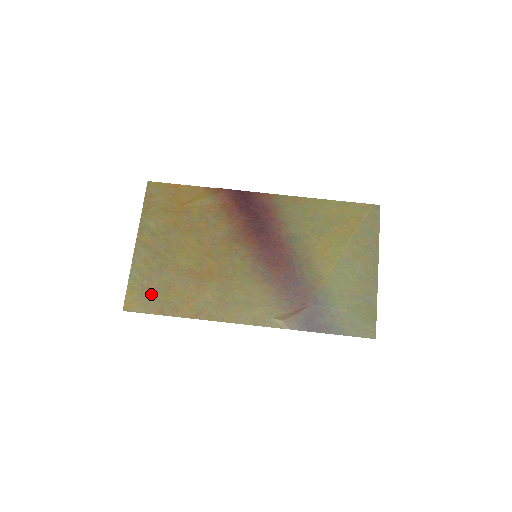
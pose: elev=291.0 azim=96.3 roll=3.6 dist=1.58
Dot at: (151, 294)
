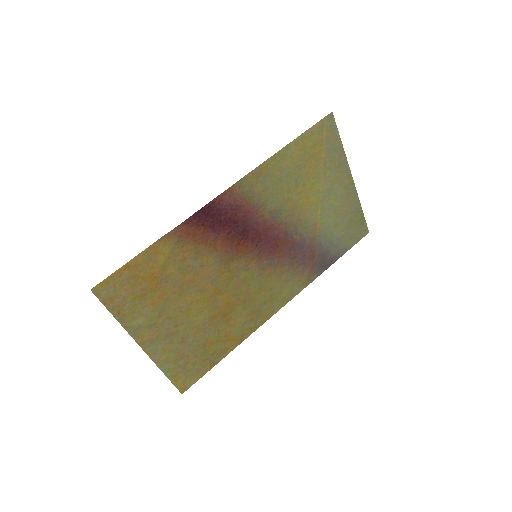
Dot at: (194, 364)
